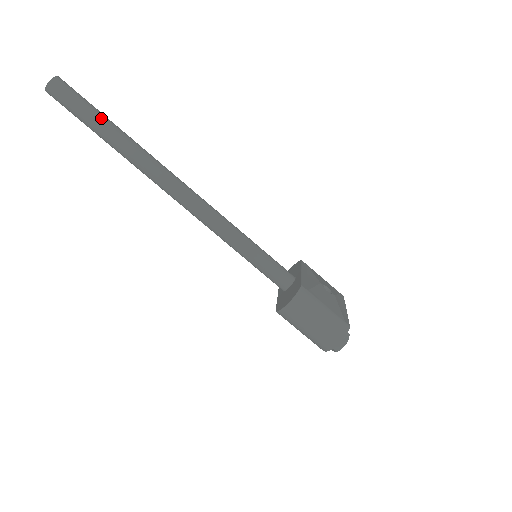
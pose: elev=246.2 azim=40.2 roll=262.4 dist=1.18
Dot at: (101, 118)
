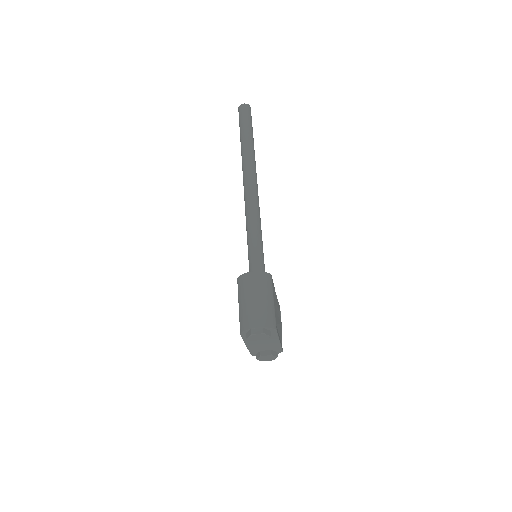
Dot at: (251, 132)
